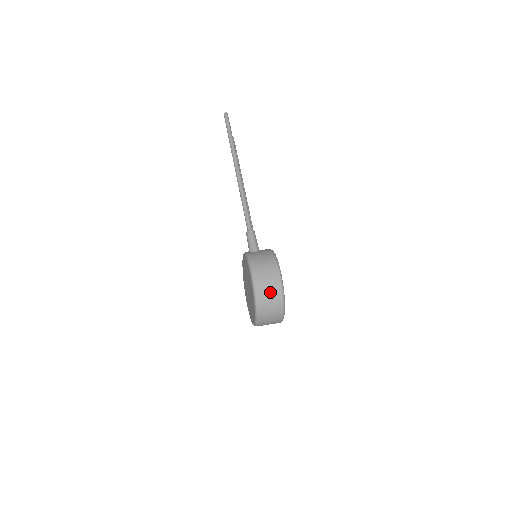
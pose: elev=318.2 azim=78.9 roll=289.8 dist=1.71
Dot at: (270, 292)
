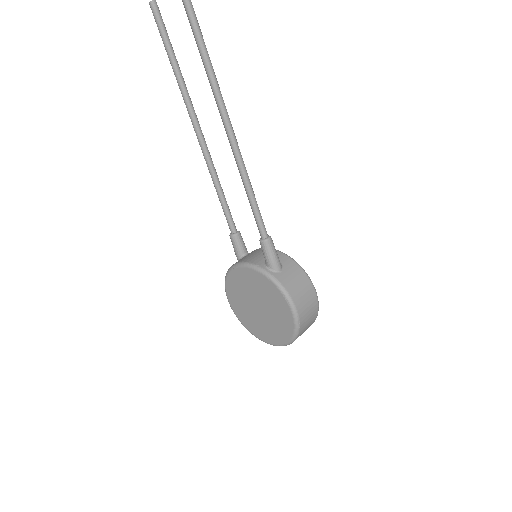
Dot at: (309, 324)
